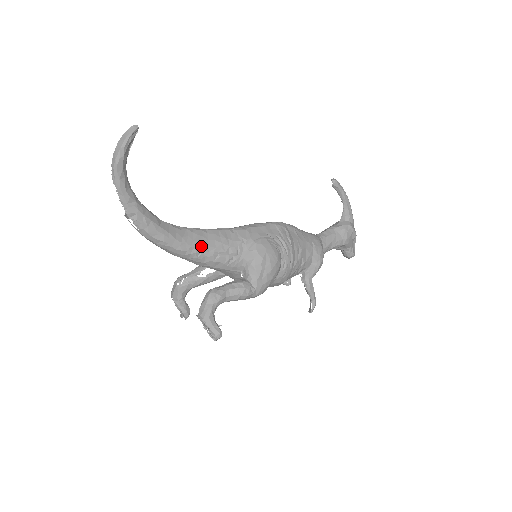
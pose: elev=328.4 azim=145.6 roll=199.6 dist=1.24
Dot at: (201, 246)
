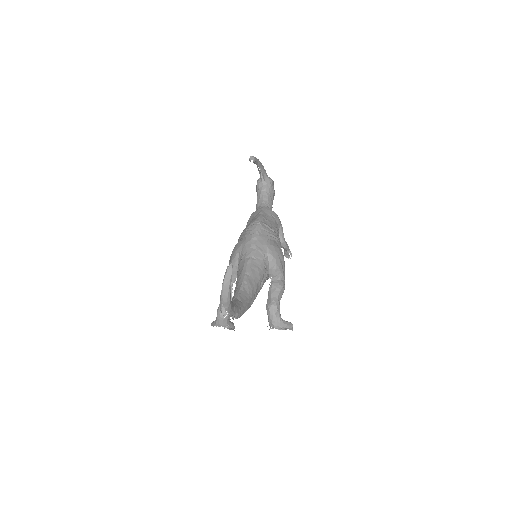
Dot at: (256, 288)
